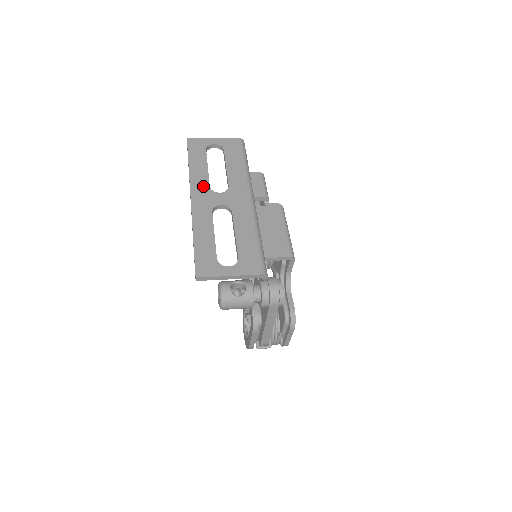
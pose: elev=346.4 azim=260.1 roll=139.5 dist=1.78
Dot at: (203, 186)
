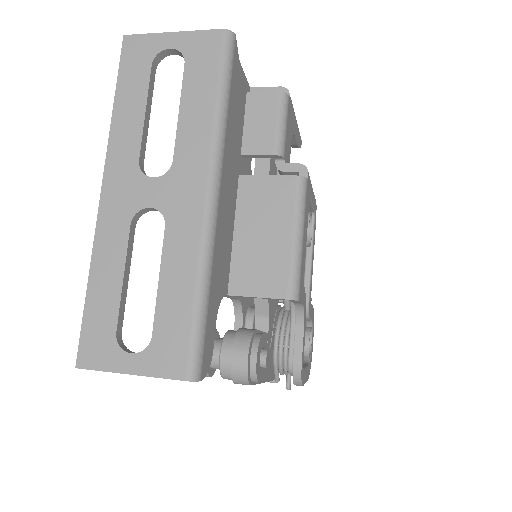
Dot at: (127, 160)
